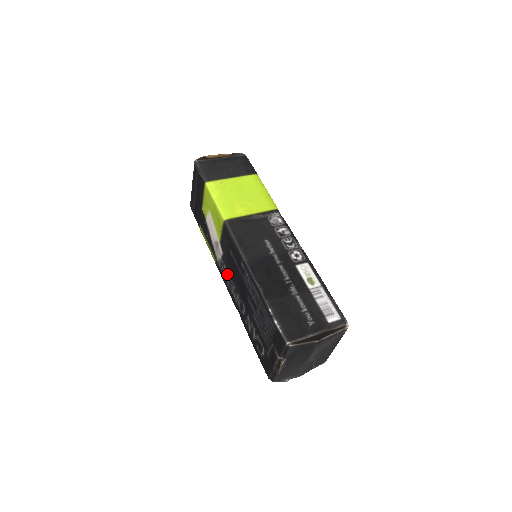
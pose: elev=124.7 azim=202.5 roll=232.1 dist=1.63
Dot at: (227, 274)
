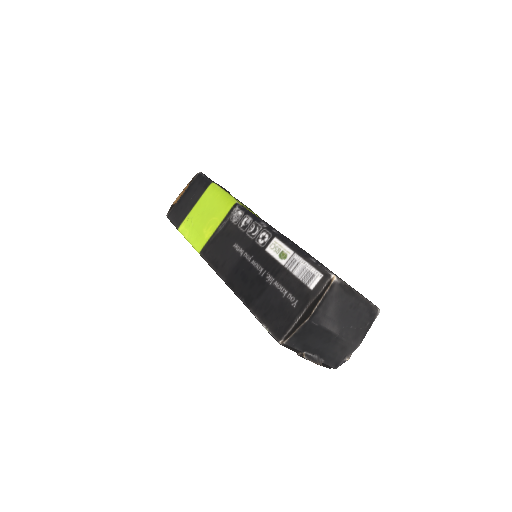
Dot at: occluded
